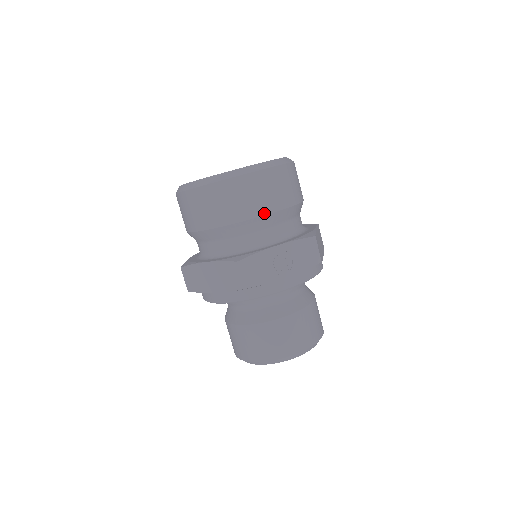
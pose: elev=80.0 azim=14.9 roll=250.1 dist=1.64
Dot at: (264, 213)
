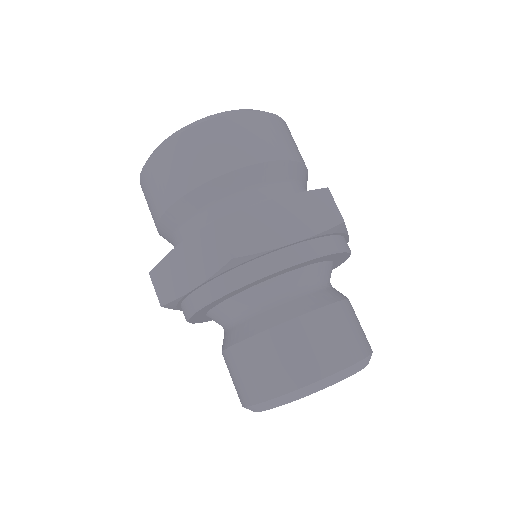
Dot at: occluded
